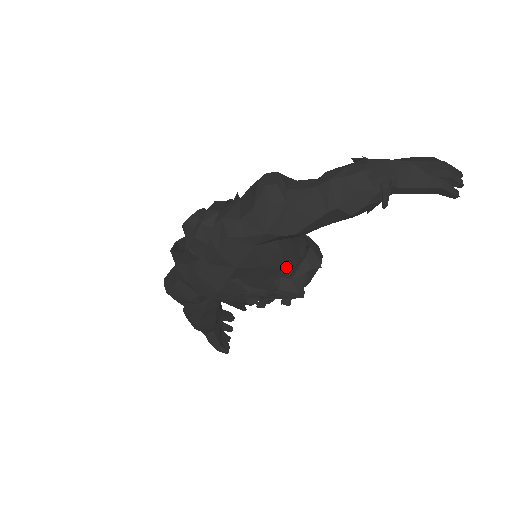
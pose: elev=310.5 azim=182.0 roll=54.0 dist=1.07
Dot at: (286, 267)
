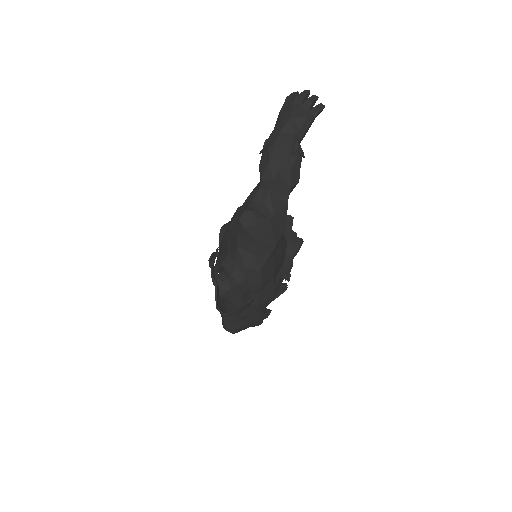
Dot at: (284, 241)
